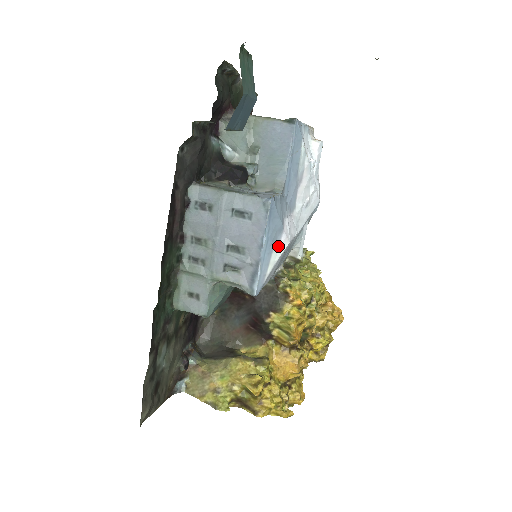
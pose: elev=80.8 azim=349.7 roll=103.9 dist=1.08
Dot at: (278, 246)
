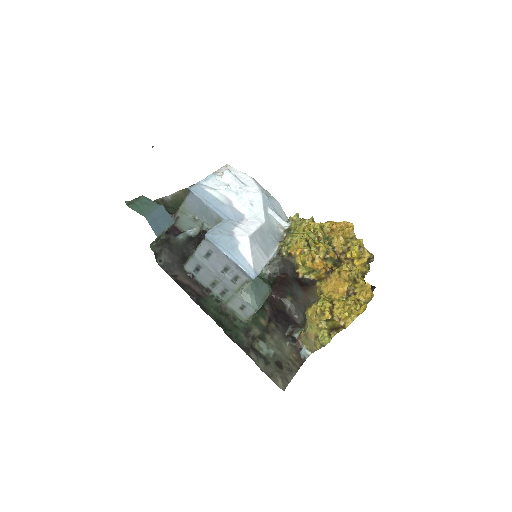
Dot at: (242, 245)
